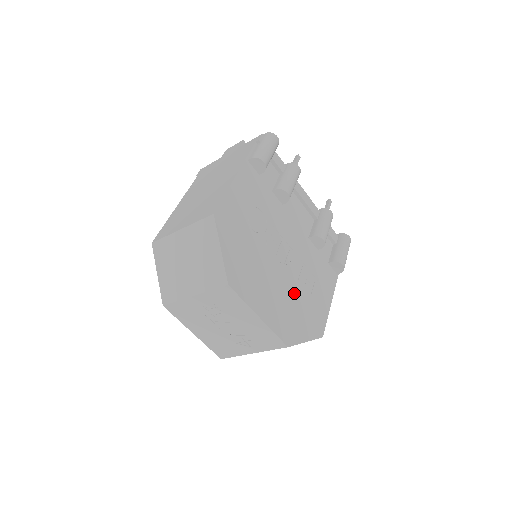
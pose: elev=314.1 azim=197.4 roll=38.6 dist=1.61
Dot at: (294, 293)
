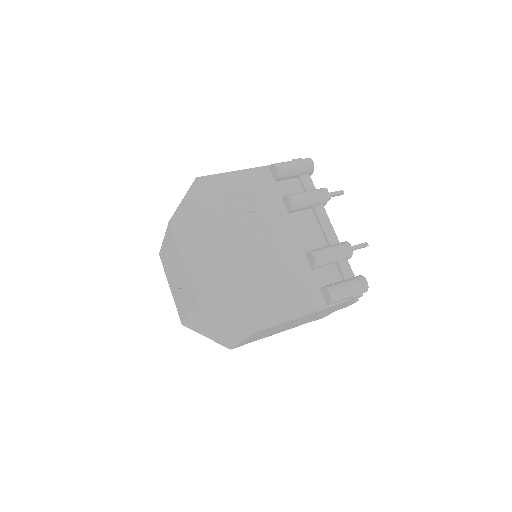
Dot at: (243, 276)
